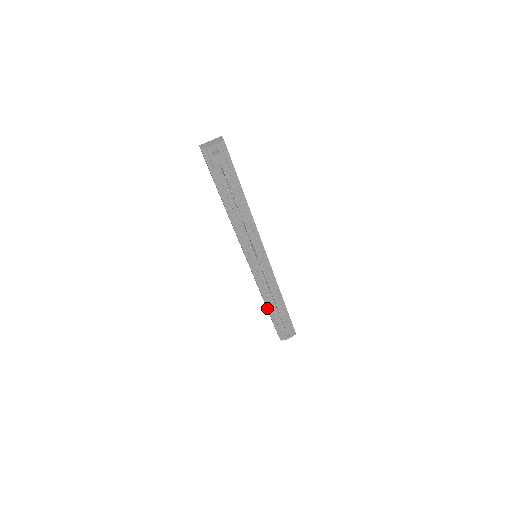
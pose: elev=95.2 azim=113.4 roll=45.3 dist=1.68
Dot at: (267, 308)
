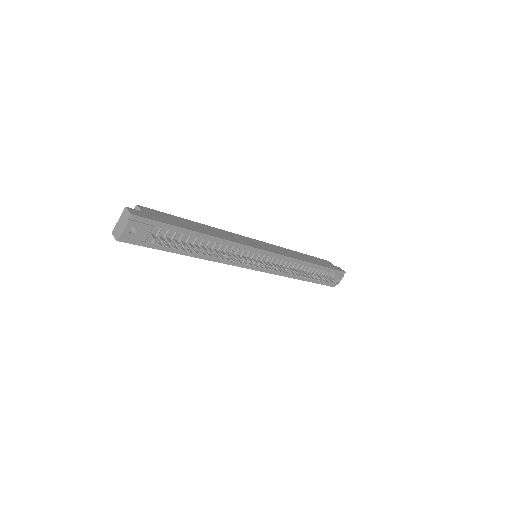
Dot at: occluded
